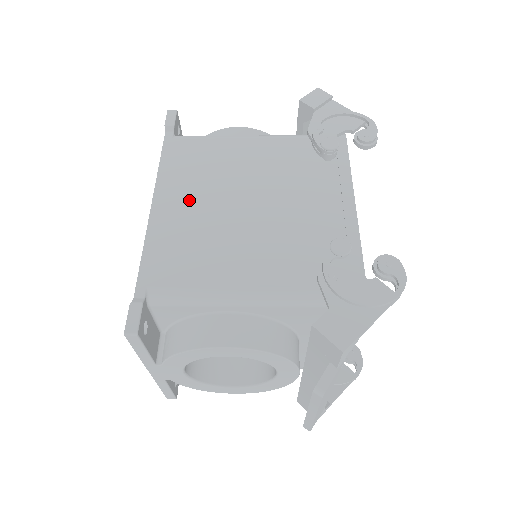
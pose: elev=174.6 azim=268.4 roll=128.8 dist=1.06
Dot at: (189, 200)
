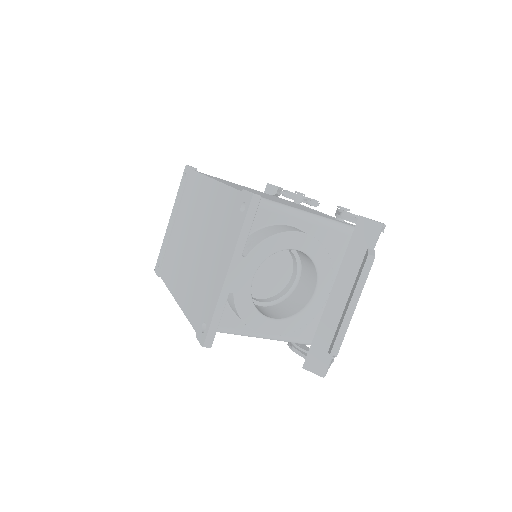
Dot at: (235, 185)
